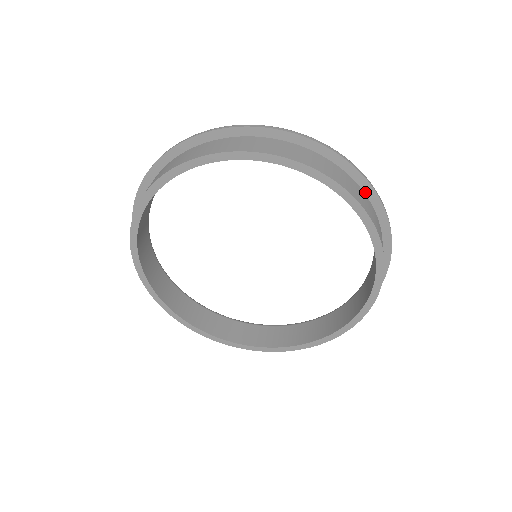
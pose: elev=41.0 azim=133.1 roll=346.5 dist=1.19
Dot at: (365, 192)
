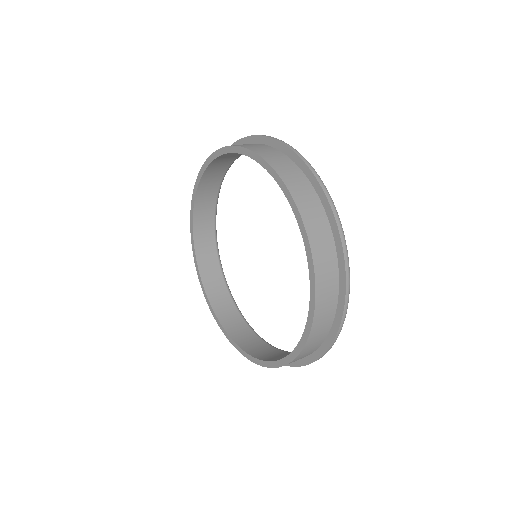
Dot at: occluded
